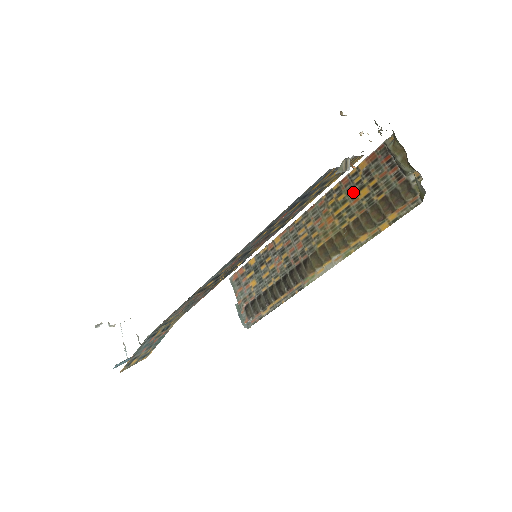
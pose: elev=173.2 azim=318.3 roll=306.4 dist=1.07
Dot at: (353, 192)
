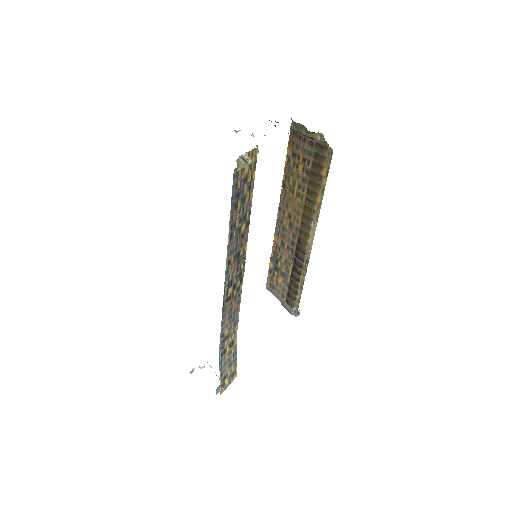
Dot at: (295, 173)
